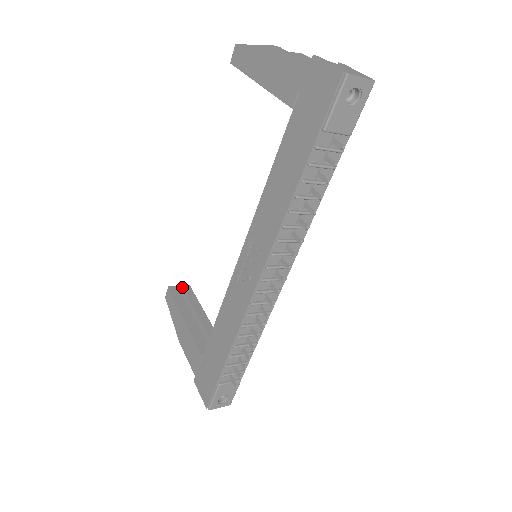
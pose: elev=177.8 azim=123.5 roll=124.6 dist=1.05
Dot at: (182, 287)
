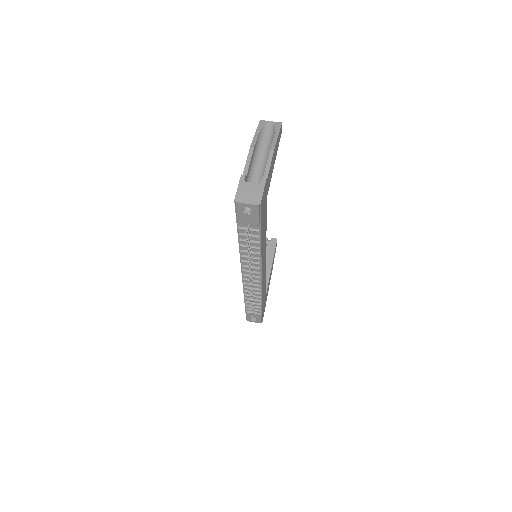
Dot at: (271, 239)
